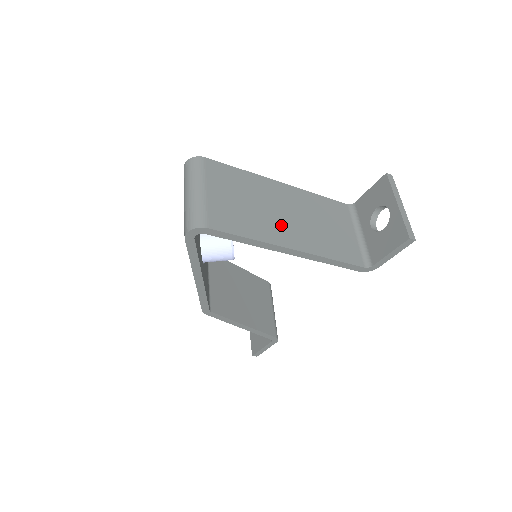
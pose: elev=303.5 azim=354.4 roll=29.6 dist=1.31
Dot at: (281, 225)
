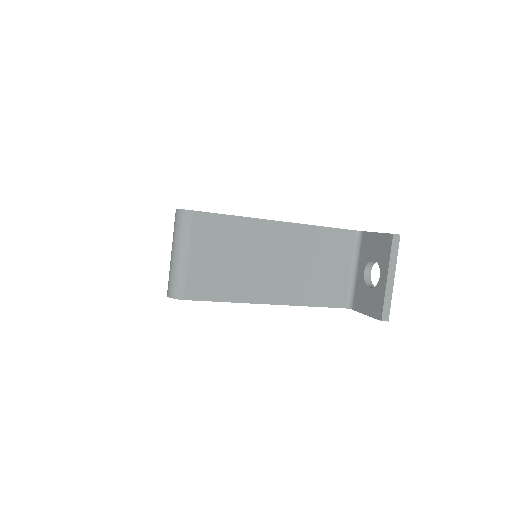
Dot at: (263, 278)
